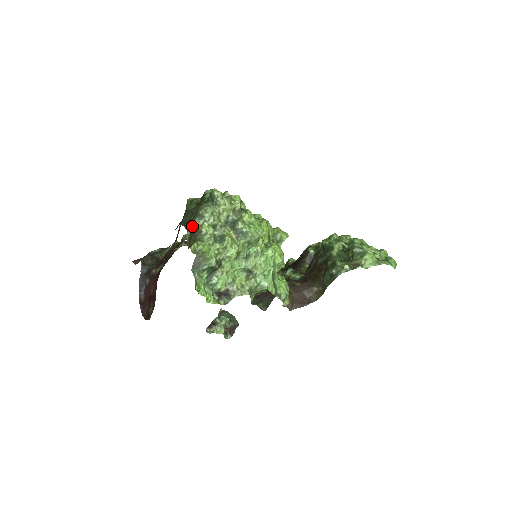
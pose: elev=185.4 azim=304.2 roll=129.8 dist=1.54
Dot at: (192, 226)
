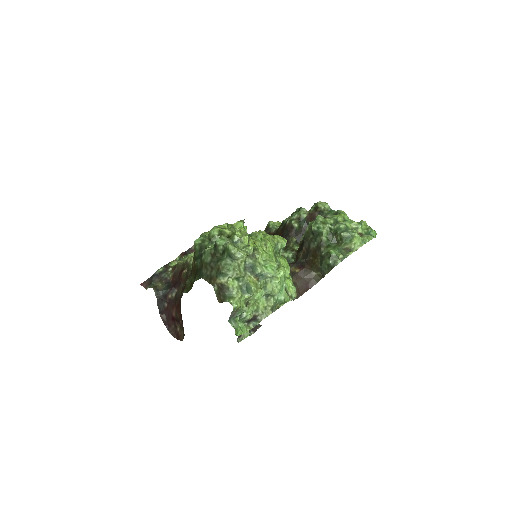
Dot at: (218, 283)
